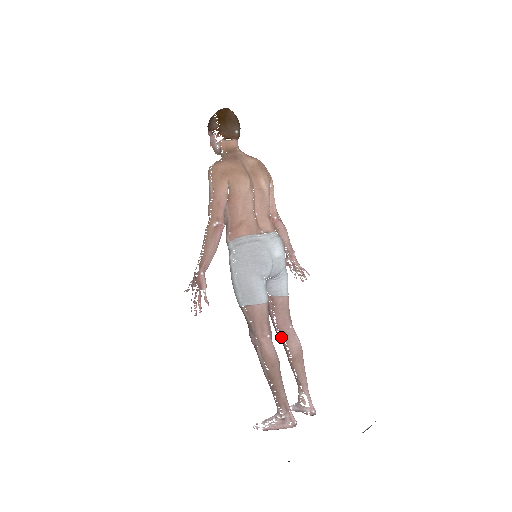
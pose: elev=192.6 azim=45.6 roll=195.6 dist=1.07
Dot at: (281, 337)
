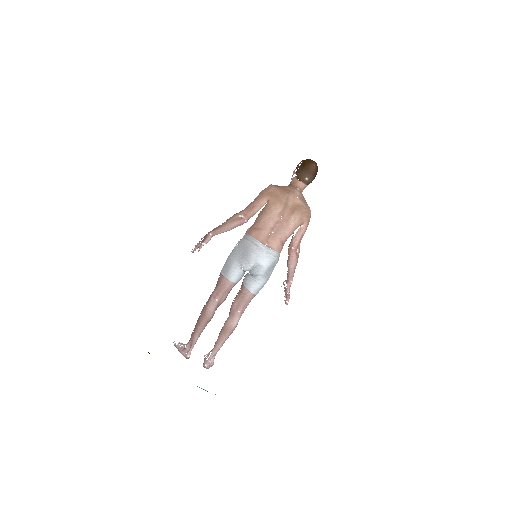
Dot at: (230, 312)
